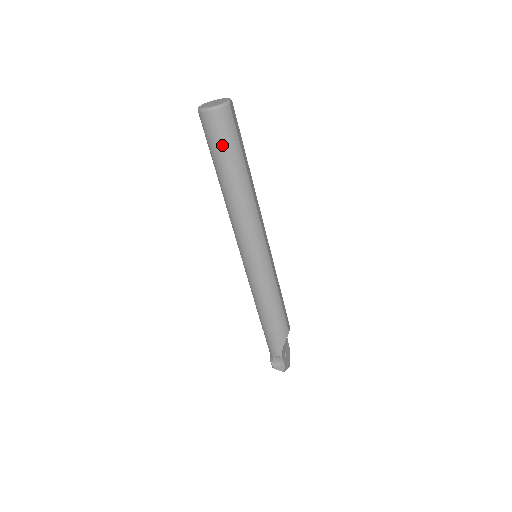
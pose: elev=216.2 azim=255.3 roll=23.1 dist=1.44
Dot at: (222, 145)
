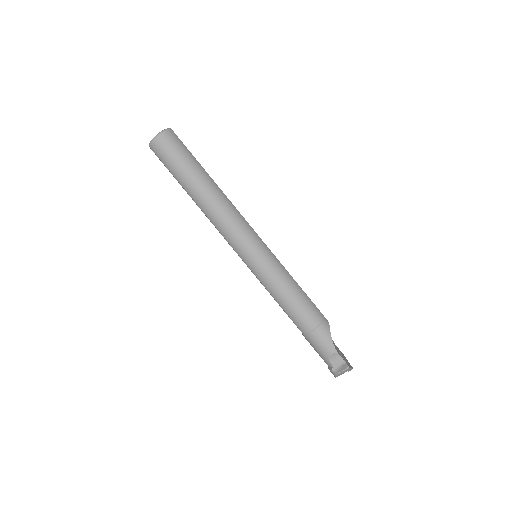
Dot at: (179, 159)
